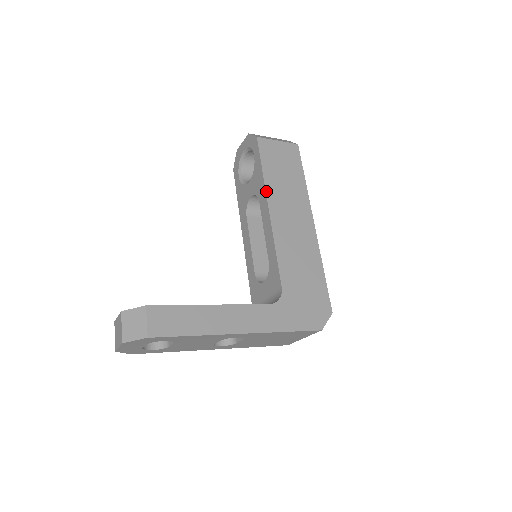
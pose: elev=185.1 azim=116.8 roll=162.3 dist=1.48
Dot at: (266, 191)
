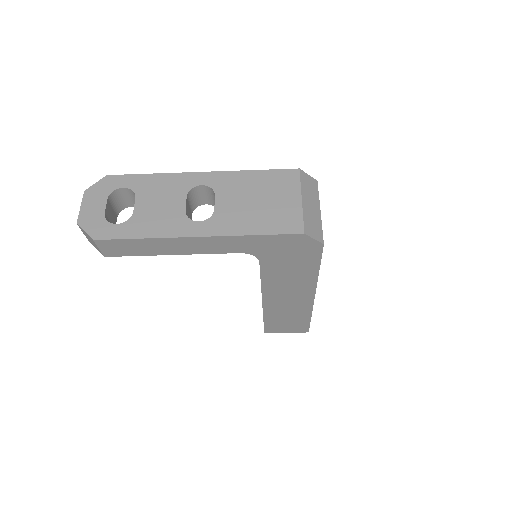
Dot at: occluded
